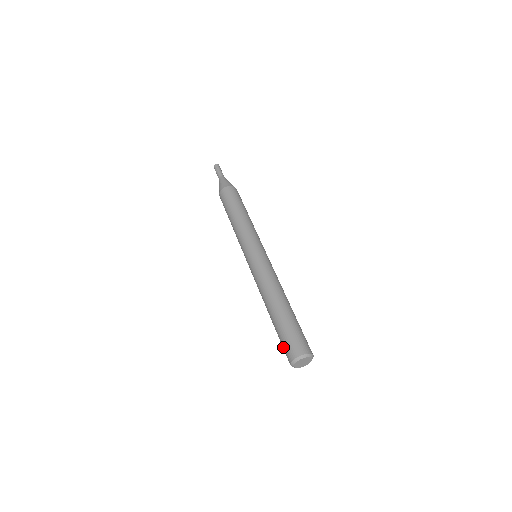
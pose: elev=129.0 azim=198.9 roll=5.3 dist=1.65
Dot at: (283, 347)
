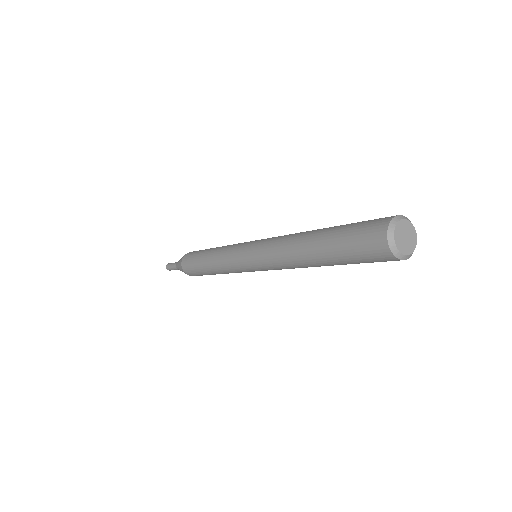
Dot at: (360, 246)
